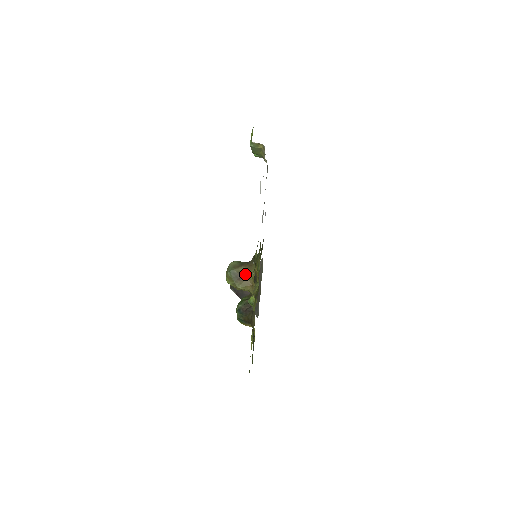
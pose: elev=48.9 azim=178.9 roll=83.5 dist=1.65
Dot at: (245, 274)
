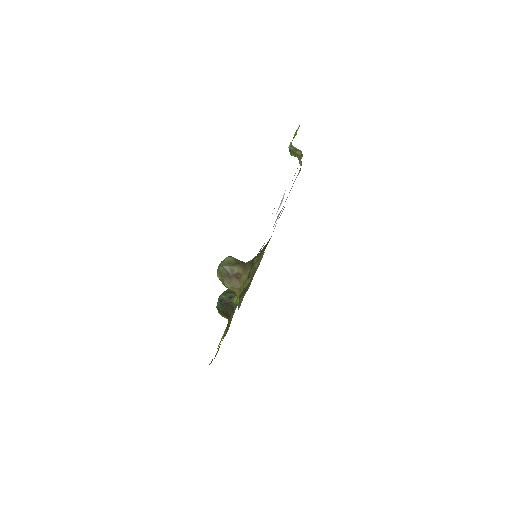
Dot at: (237, 275)
